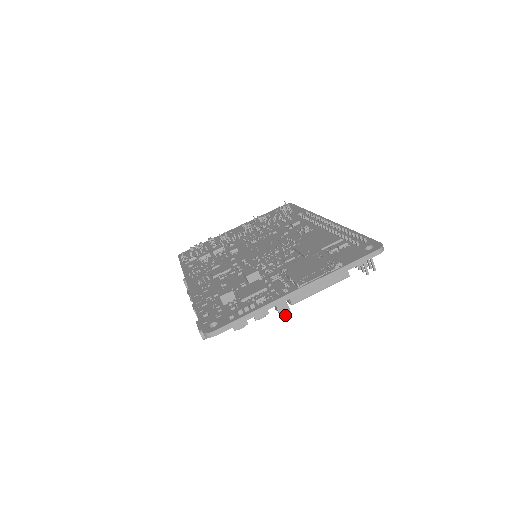
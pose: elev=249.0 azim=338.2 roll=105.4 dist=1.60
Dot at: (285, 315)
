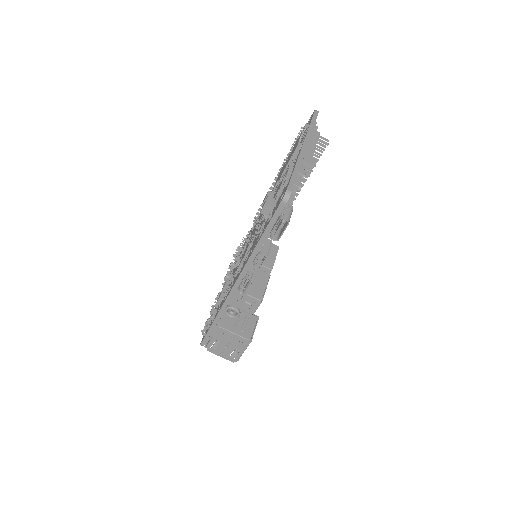
Dot at: (315, 164)
